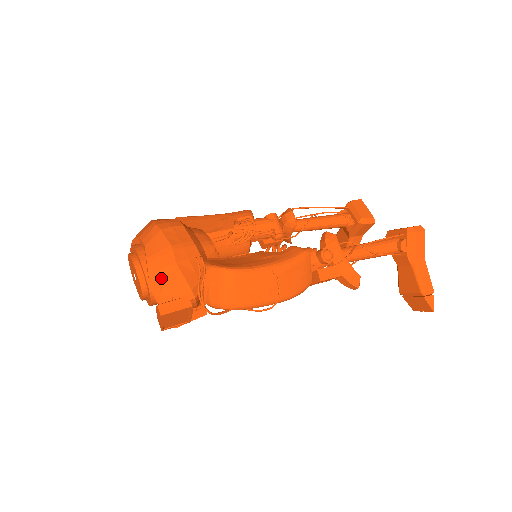
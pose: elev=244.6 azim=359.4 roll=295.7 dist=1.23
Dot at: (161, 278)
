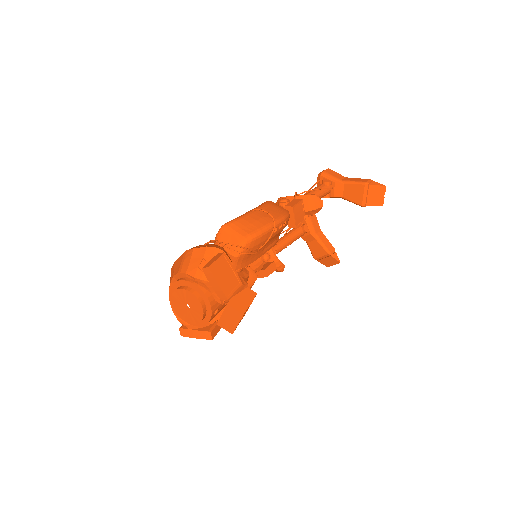
Dot at: (194, 265)
